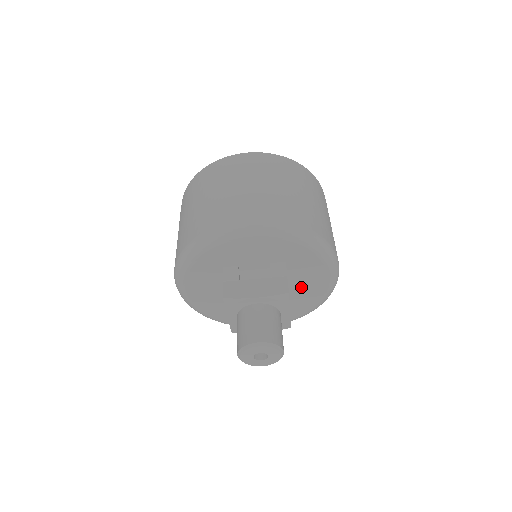
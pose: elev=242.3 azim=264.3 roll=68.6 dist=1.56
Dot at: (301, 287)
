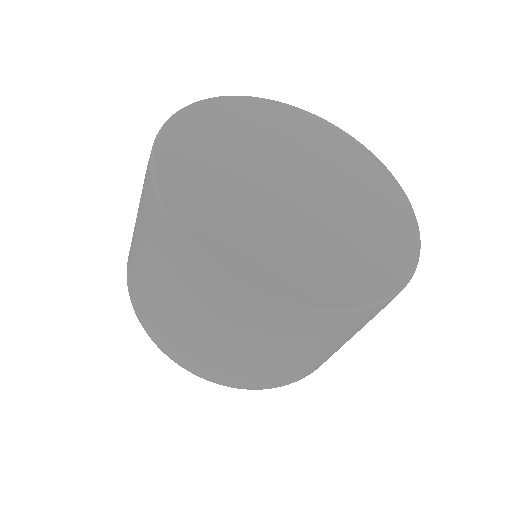
Dot at: occluded
